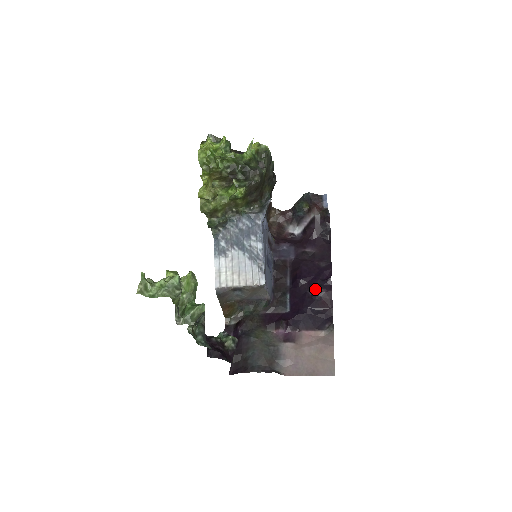
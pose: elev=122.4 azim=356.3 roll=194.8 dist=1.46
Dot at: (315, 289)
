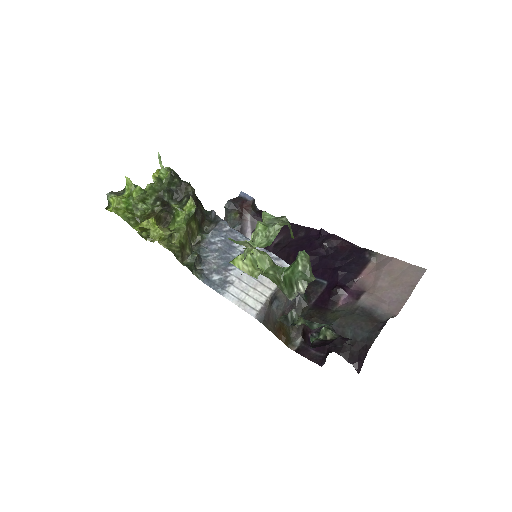
Dot at: (323, 246)
